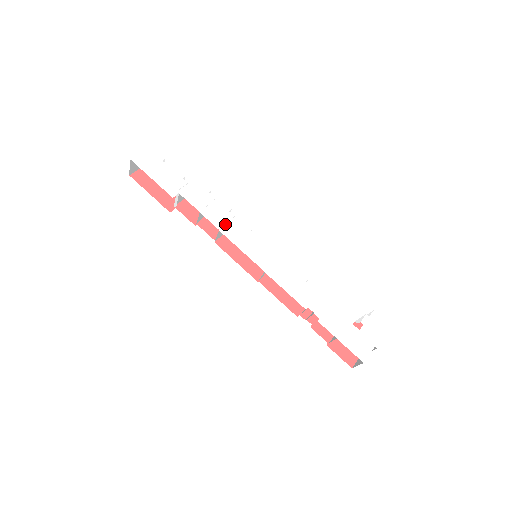
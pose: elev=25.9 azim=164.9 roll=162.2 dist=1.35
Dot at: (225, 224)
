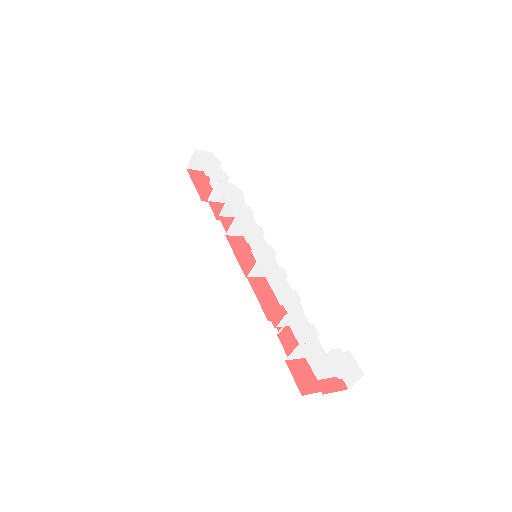
Dot at: occluded
